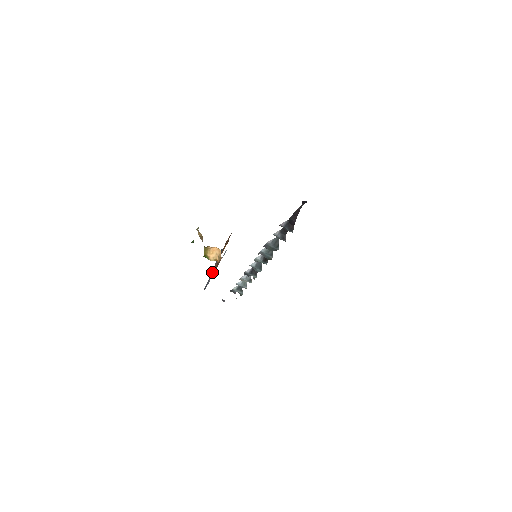
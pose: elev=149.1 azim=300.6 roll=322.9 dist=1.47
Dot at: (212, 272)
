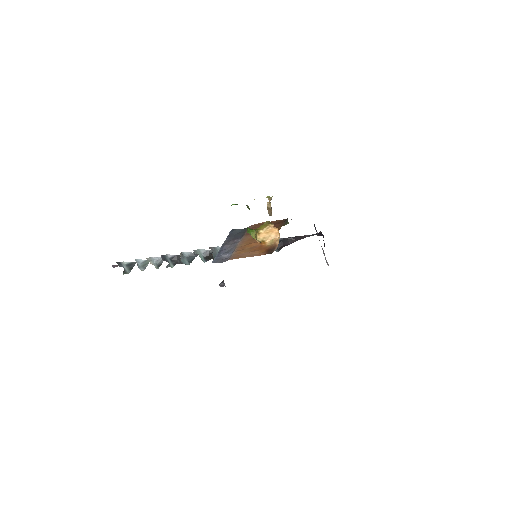
Dot at: (242, 250)
